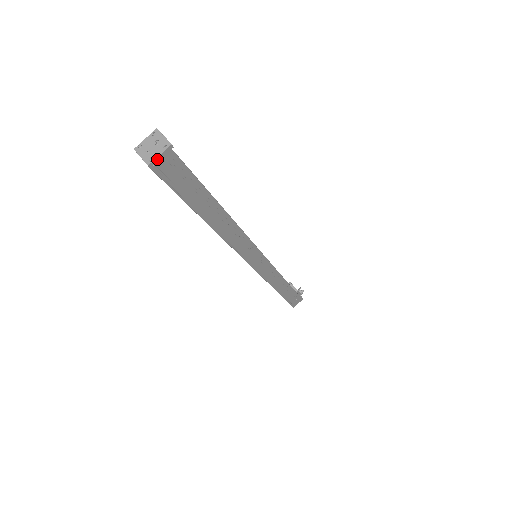
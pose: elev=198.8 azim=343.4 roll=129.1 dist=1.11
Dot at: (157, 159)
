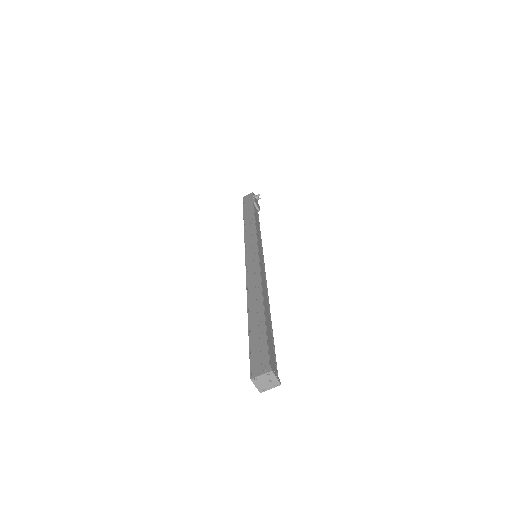
Dot at: (267, 389)
